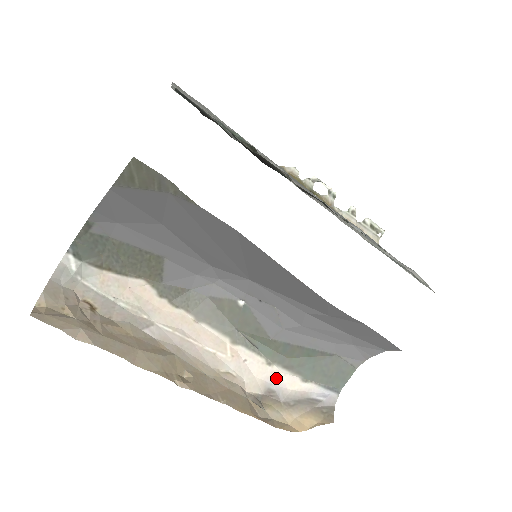
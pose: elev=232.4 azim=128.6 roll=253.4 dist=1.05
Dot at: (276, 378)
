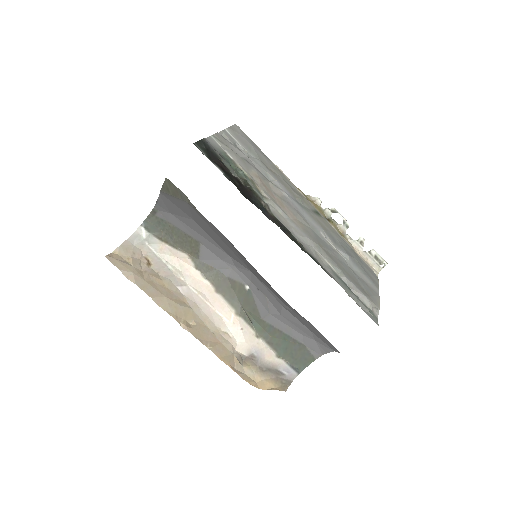
Dot at: (260, 348)
